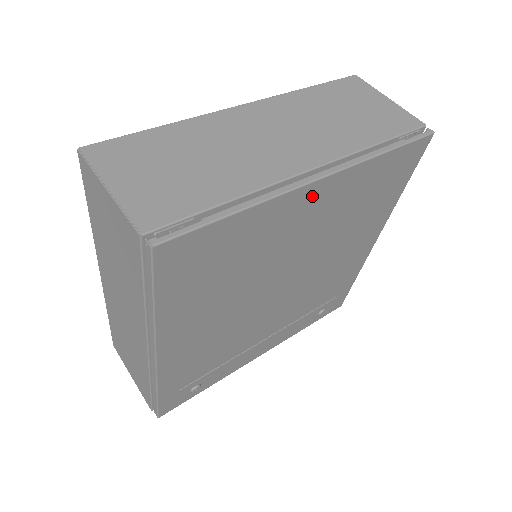
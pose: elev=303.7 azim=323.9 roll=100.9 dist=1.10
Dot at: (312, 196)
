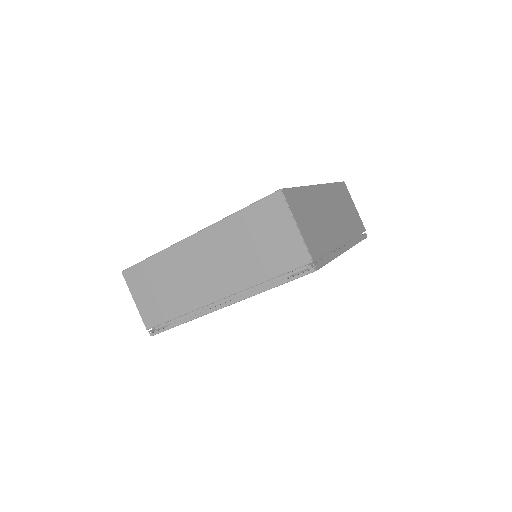
Dot at: occluded
